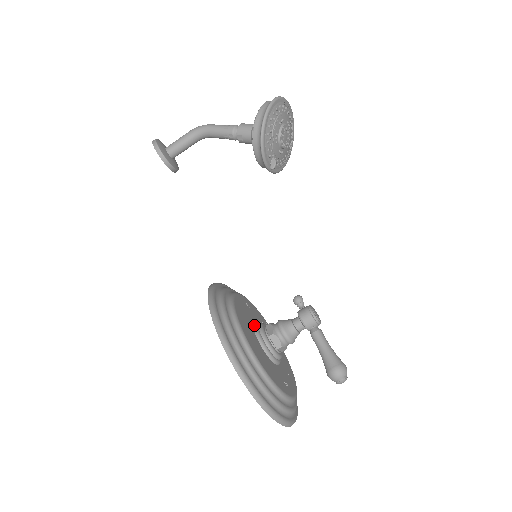
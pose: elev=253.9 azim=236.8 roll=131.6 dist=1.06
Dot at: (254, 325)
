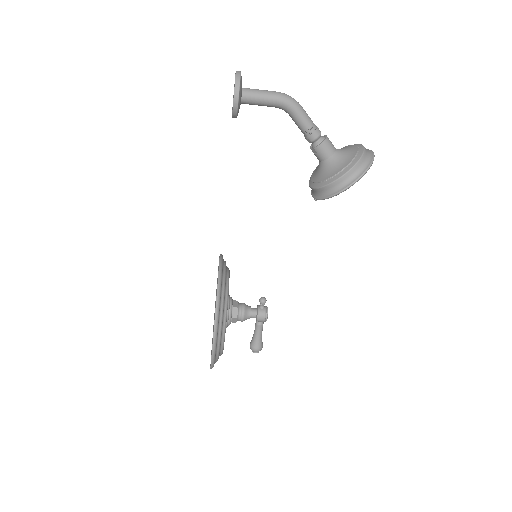
Dot at: (228, 308)
